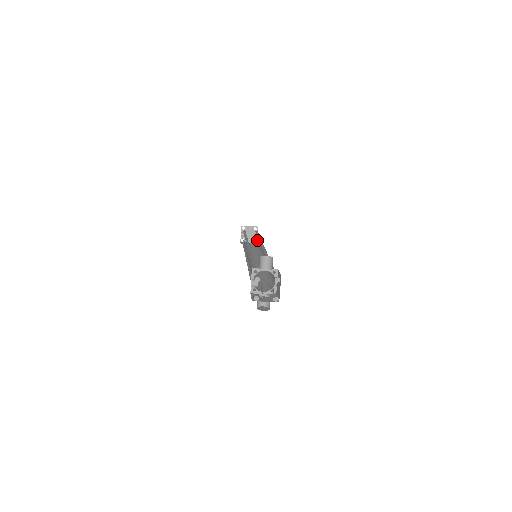
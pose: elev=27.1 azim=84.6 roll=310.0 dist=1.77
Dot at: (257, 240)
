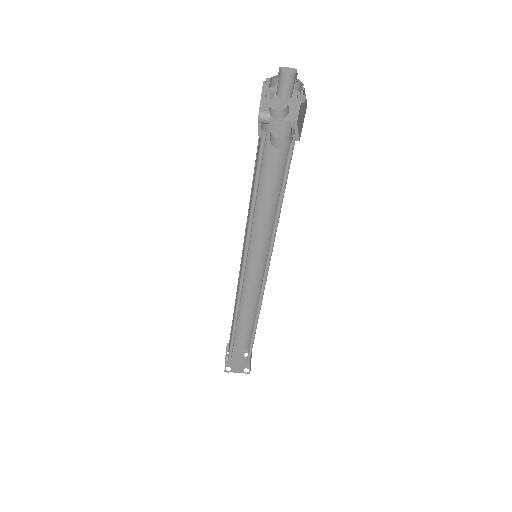
Dot at: occluded
